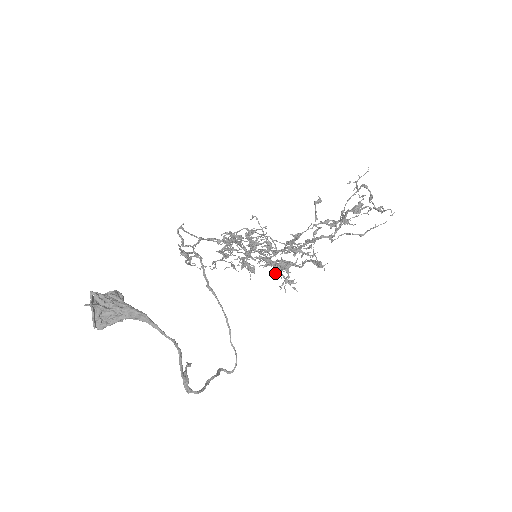
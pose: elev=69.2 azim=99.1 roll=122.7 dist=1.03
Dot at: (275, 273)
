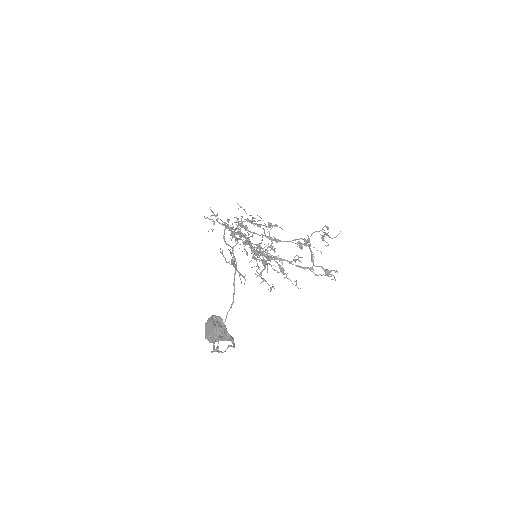
Dot at: occluded
